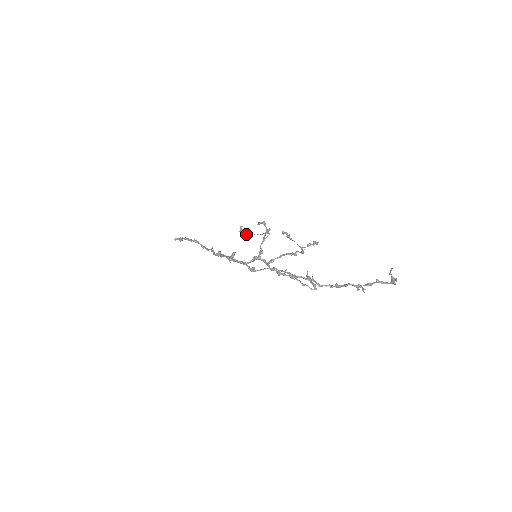
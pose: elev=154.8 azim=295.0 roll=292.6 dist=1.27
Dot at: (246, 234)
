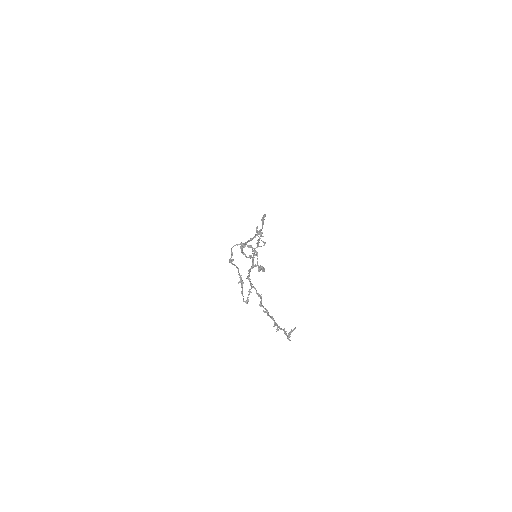
Dot at: occluded
